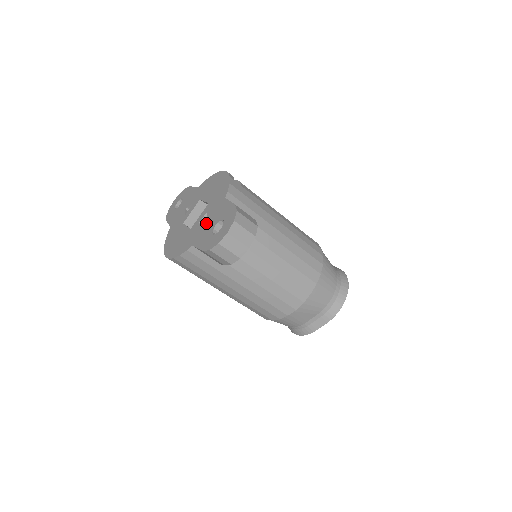
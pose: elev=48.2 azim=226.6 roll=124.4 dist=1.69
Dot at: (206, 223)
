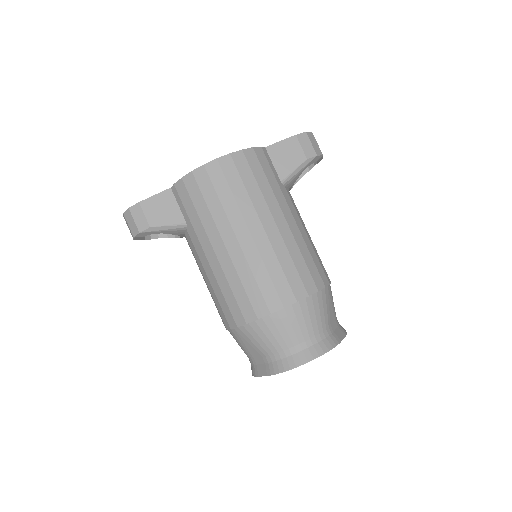
Dot at: occluded
